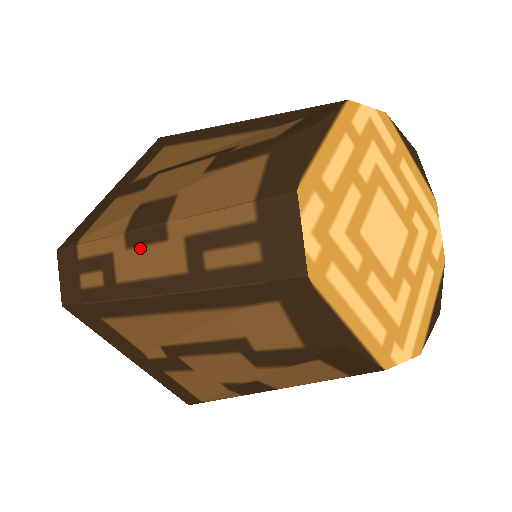
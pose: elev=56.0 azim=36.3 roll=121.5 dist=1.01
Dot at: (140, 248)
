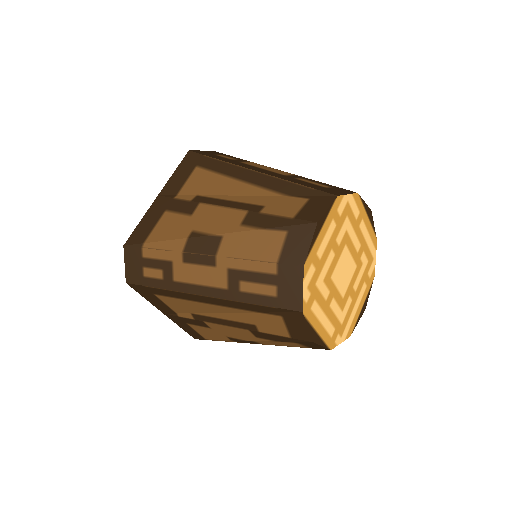
Dot at: (194, 265)
